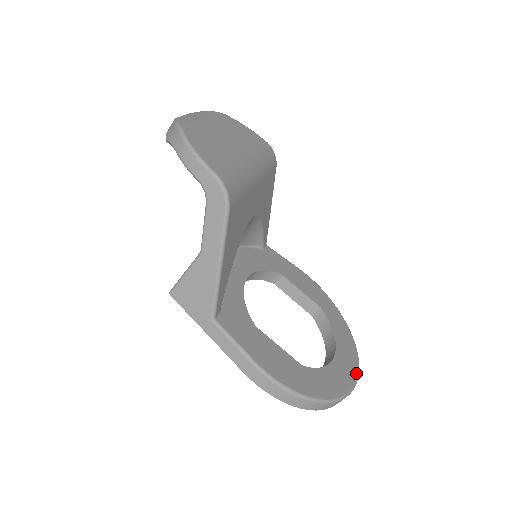
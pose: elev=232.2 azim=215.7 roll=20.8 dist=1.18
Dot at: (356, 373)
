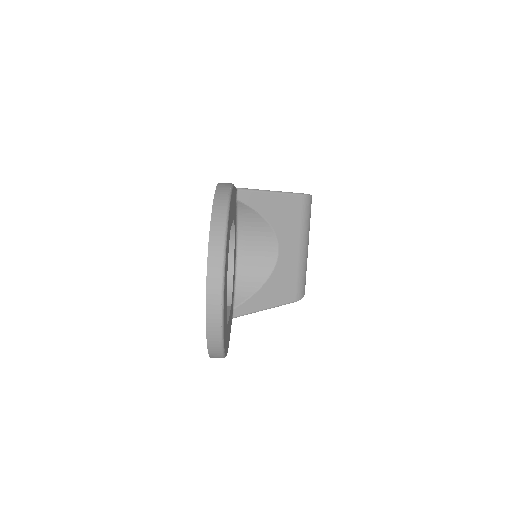
Dot at: occluded
